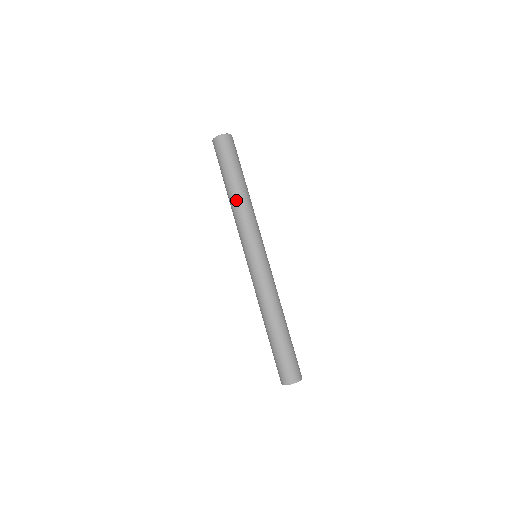
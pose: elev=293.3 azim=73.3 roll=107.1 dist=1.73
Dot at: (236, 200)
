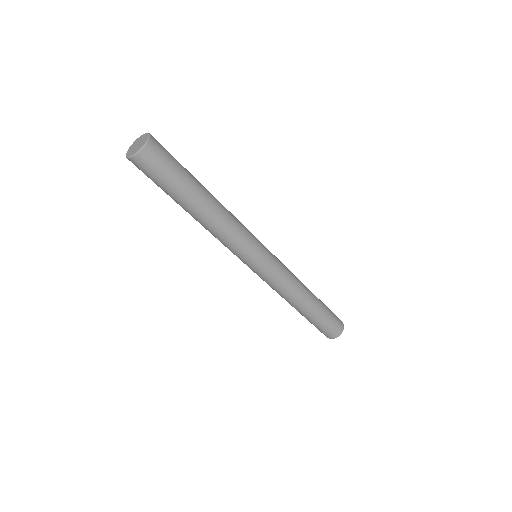
Dot at: (206, 222)
